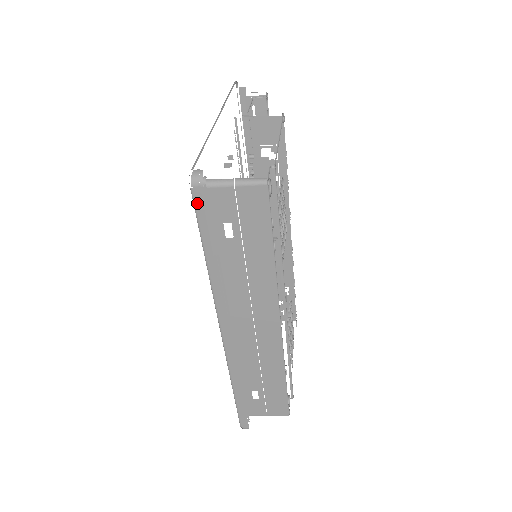
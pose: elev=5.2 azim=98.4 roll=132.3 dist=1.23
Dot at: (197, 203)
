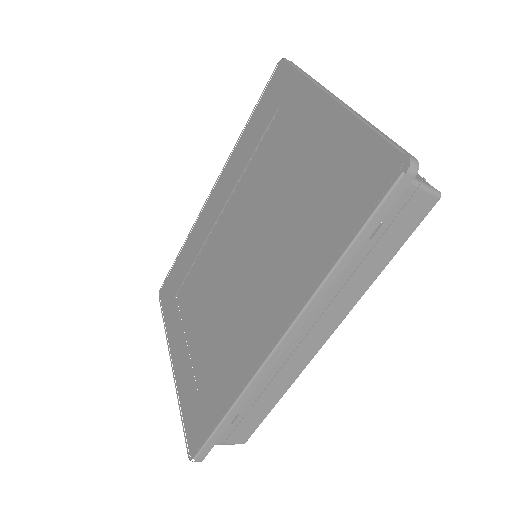
Dot at: (394, 192)
